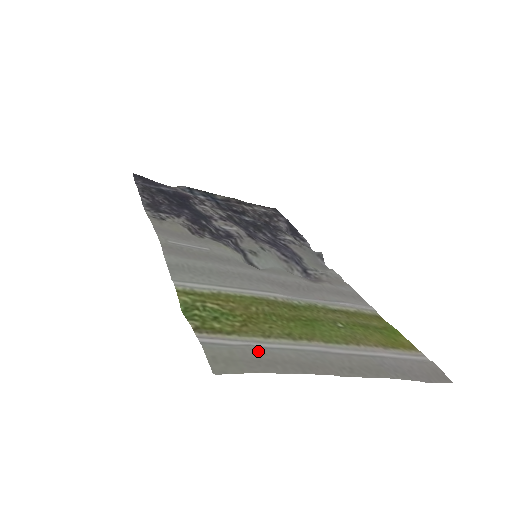
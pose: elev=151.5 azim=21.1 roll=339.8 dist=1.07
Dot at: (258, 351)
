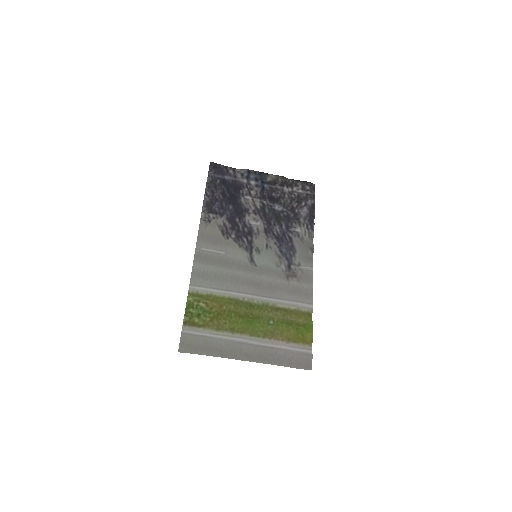
Dot at: (206, 341)
